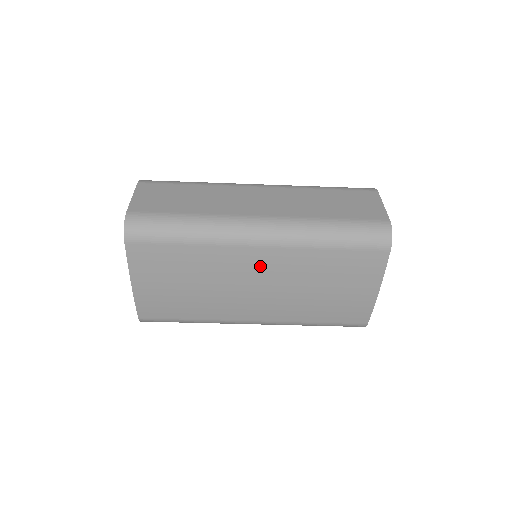
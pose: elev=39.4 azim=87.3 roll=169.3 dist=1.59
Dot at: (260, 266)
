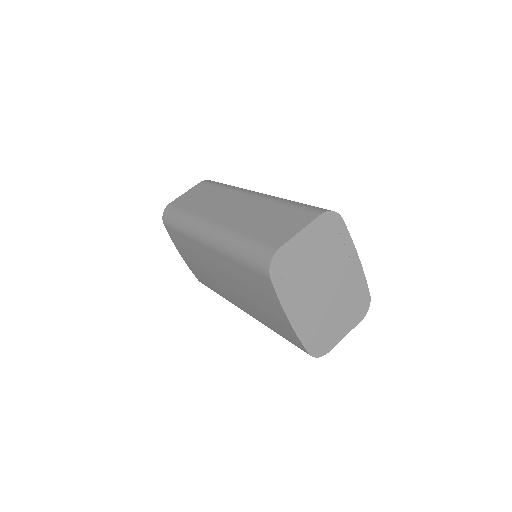
Dot at: (215, 263)
